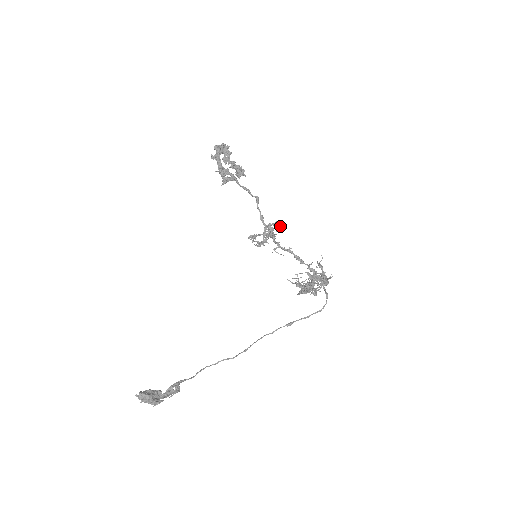
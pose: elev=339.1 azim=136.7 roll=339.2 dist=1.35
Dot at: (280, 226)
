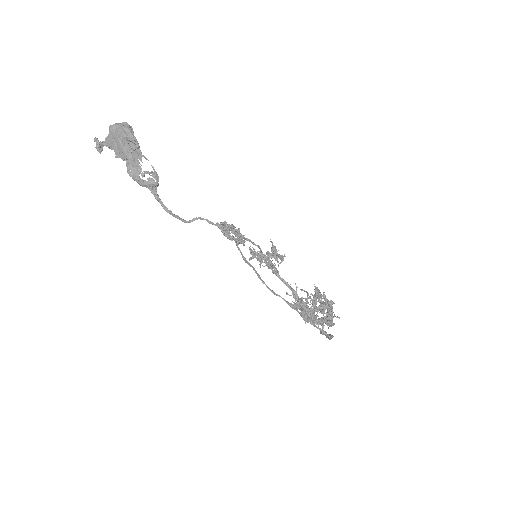
Dot at: (284, 256)
